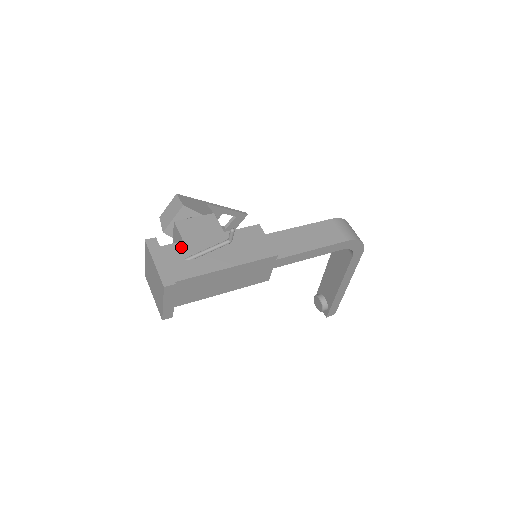
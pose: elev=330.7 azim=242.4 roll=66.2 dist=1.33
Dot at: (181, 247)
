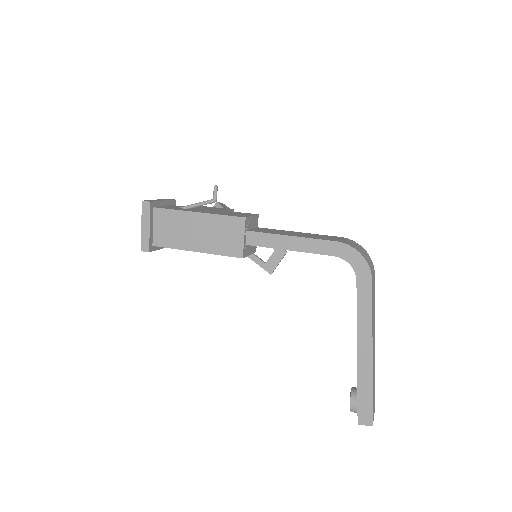
Dot at: occluded
